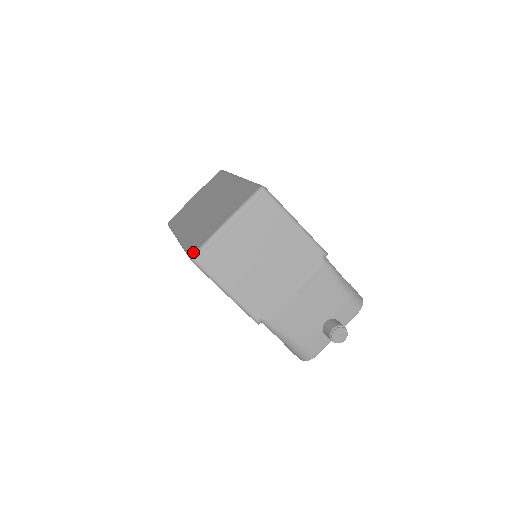
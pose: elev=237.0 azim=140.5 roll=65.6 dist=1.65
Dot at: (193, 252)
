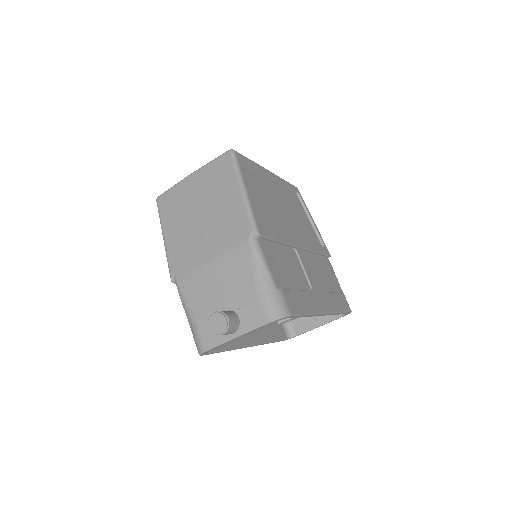
Dot at: occluded
